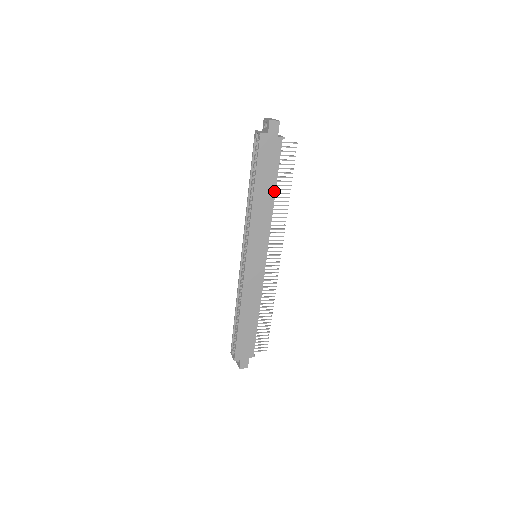
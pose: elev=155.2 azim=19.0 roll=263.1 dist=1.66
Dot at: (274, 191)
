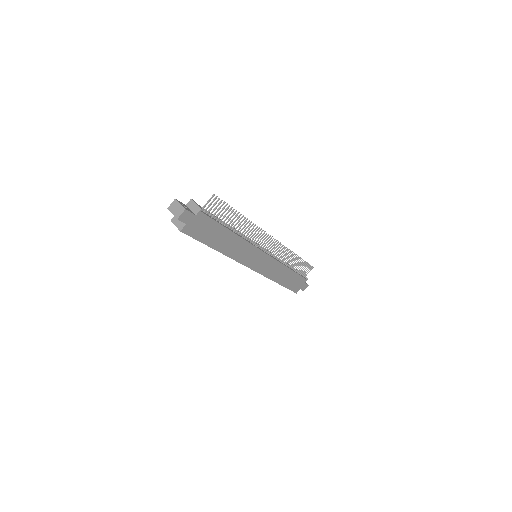
Dot at: (230, 232)
